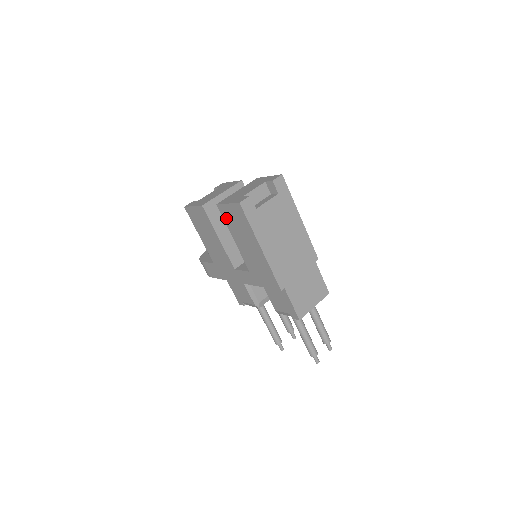
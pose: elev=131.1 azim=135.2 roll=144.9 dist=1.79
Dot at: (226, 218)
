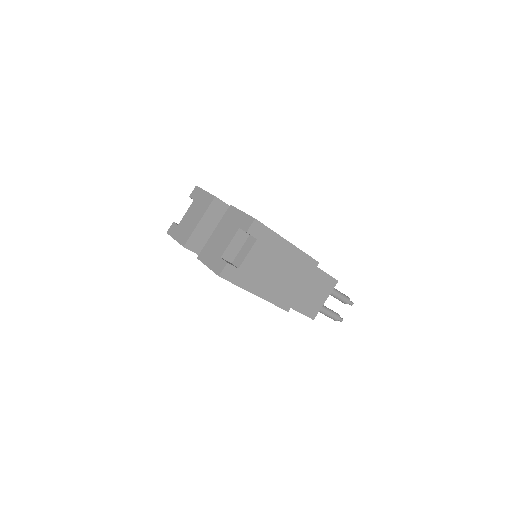
Dot at: occluded
